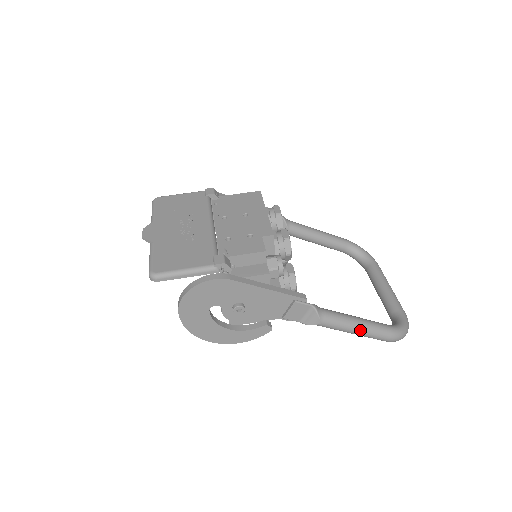
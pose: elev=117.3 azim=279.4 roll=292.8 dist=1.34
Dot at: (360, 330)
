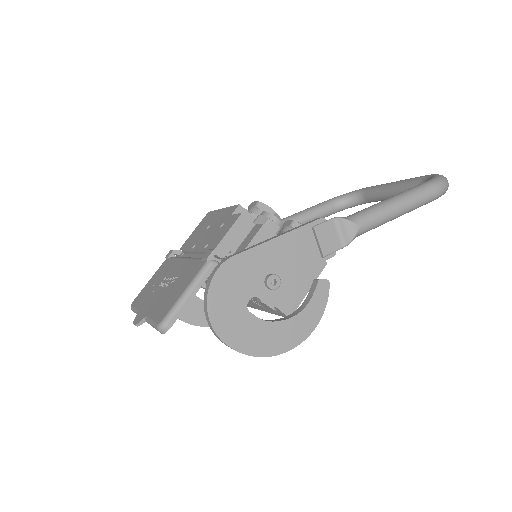
Dot at: (401, 203)
